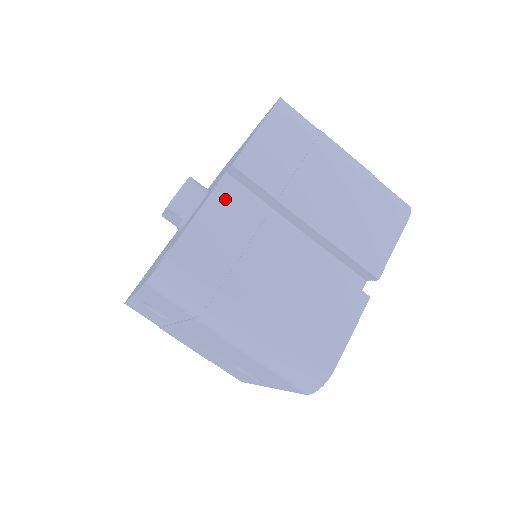
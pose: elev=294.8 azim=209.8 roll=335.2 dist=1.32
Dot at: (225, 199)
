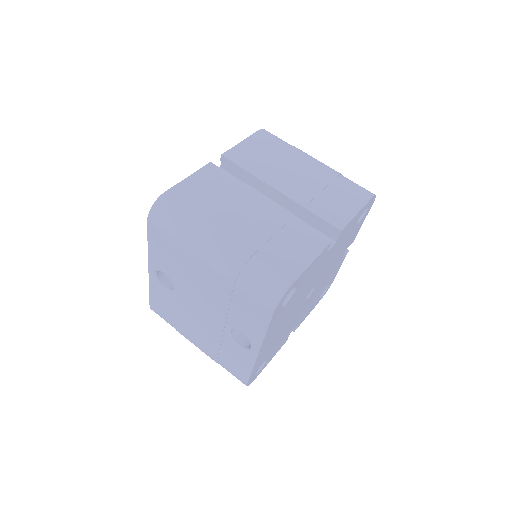
Dot at: (213, 171)
